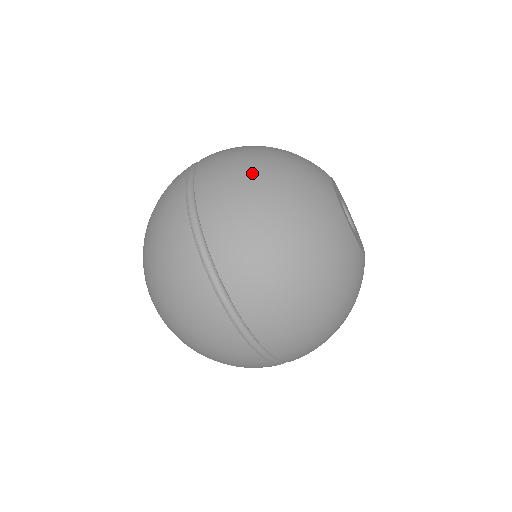
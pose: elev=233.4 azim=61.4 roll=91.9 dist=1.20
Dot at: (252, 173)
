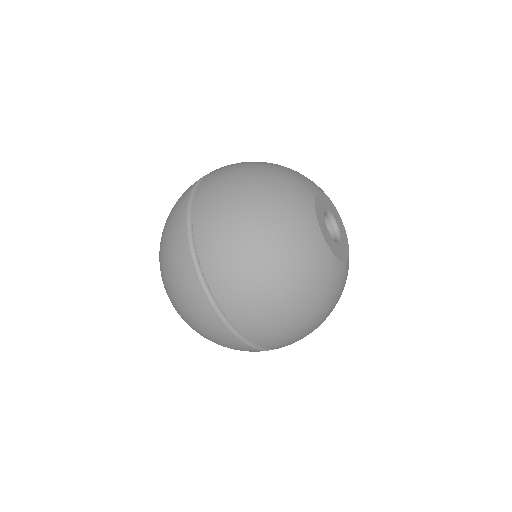
Dot at: (240, 182)
